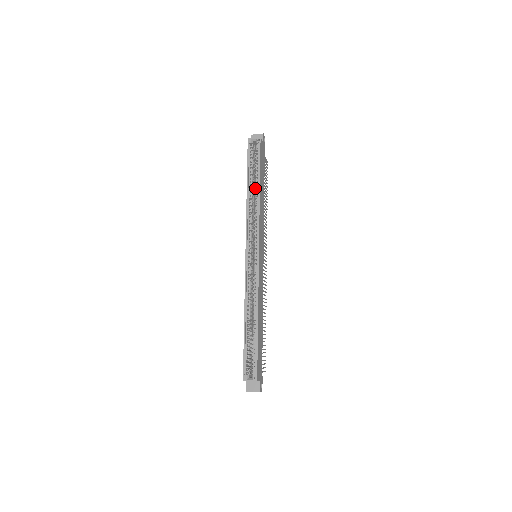
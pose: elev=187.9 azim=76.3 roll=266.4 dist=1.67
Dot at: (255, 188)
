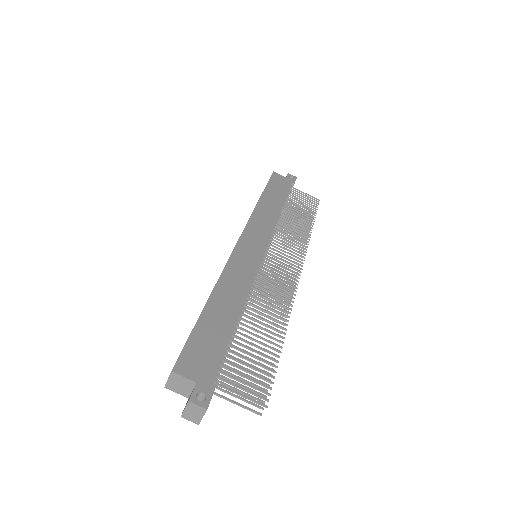
Dot at: occluded
